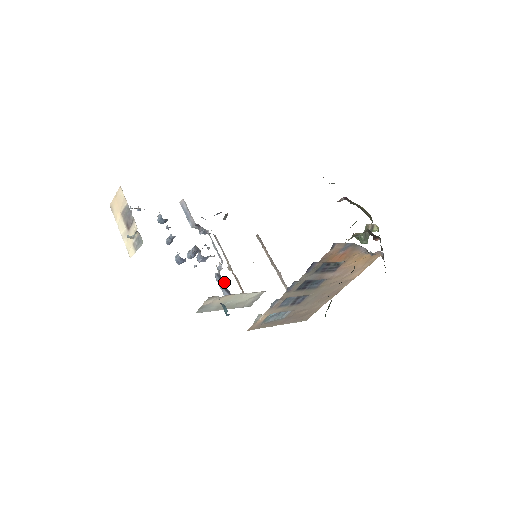
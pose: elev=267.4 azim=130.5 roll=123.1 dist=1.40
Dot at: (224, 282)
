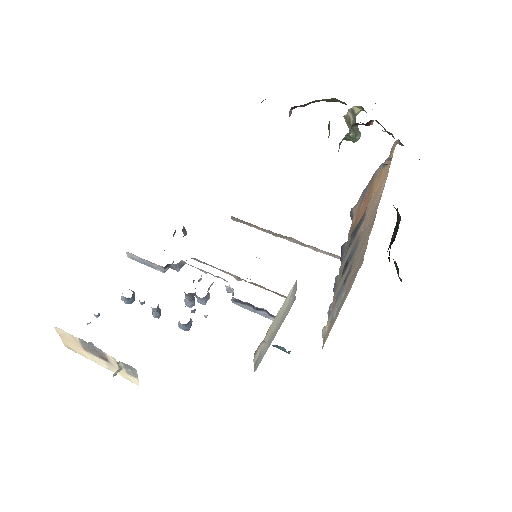
Dot at: (248, 303)
